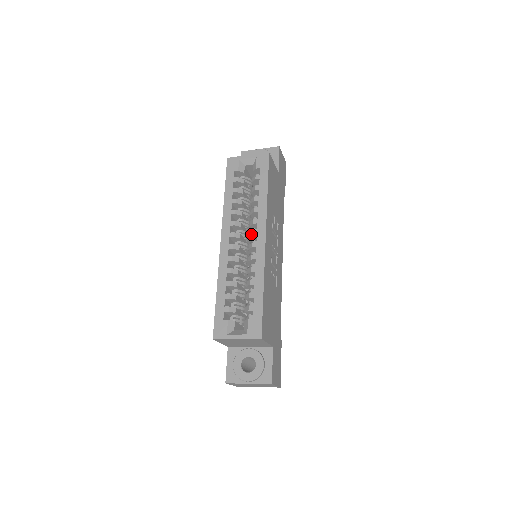
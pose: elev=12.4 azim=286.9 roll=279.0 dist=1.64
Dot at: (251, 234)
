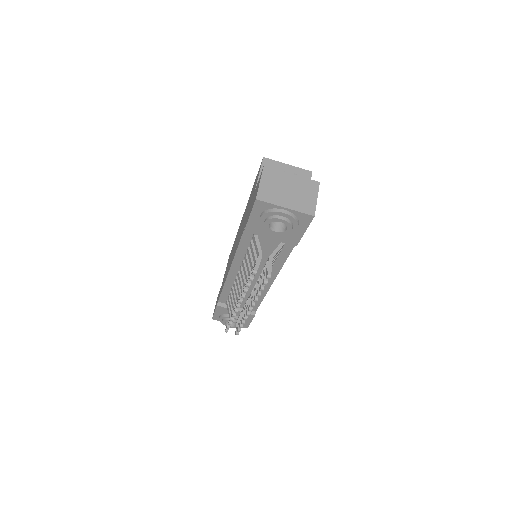
Dot at: occluded
